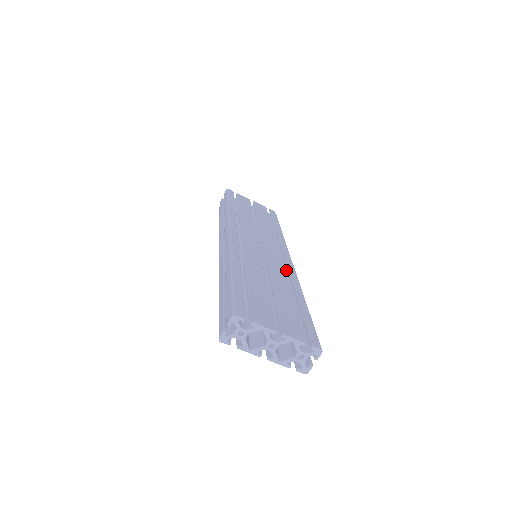
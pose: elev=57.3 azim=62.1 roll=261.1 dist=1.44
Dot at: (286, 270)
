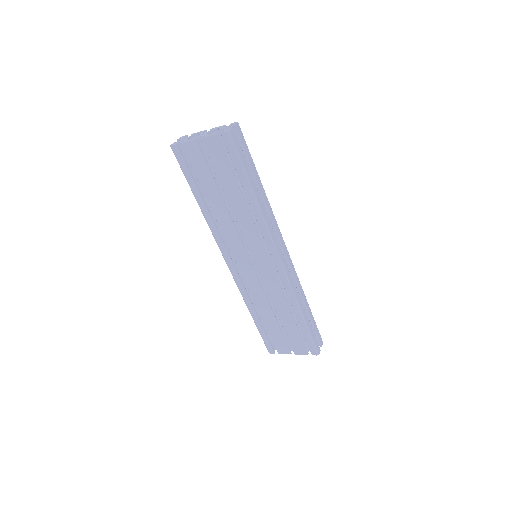
Dot at: occluded
